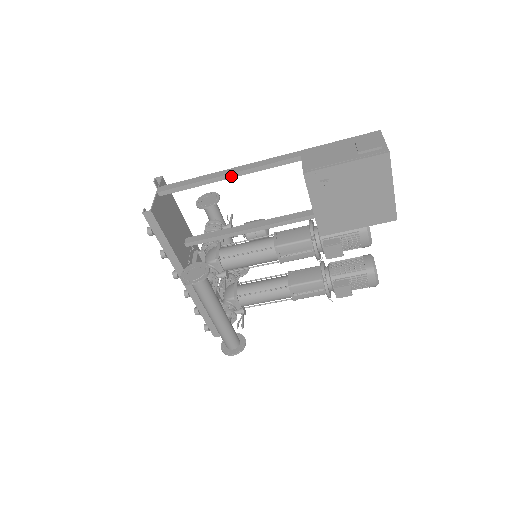
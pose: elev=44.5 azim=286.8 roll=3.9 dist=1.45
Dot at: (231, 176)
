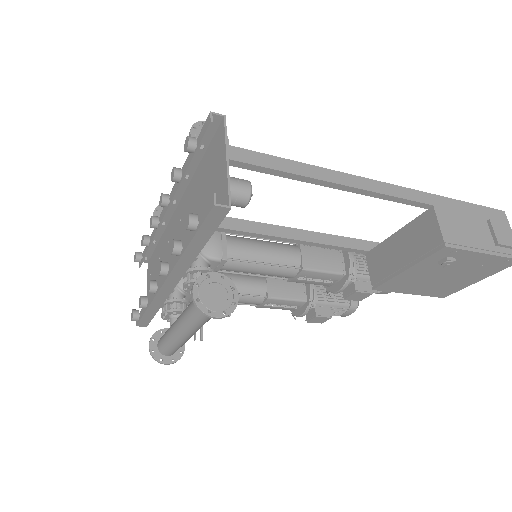
Dot at: (345, 188)
